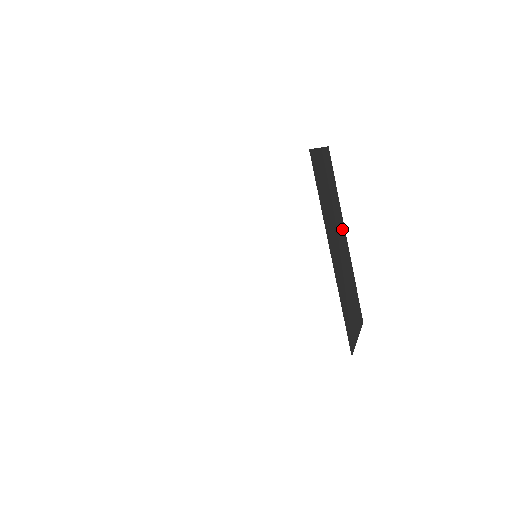
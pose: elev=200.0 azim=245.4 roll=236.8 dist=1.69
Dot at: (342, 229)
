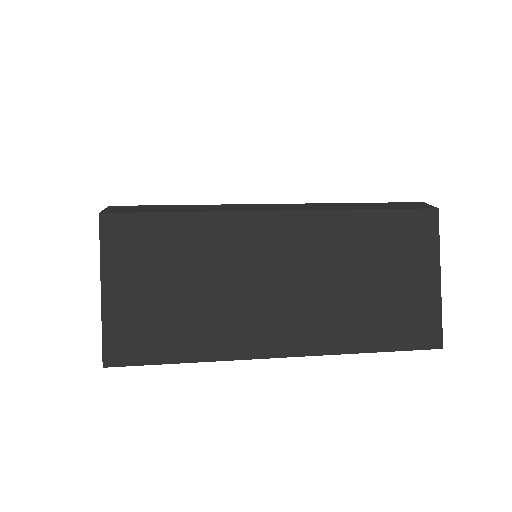
Dot at: (256, 233)
